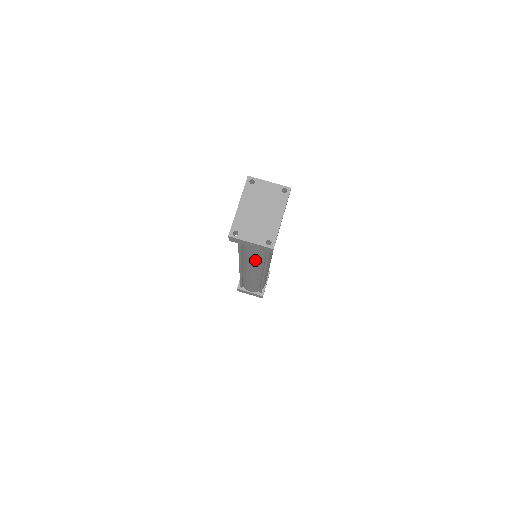
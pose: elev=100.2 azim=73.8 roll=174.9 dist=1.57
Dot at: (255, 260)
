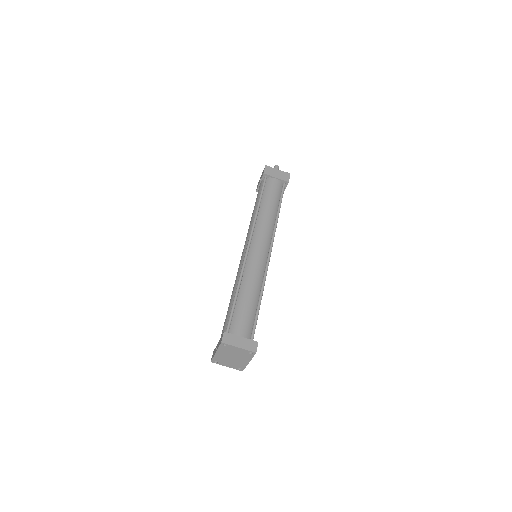
Dot at: occluded
